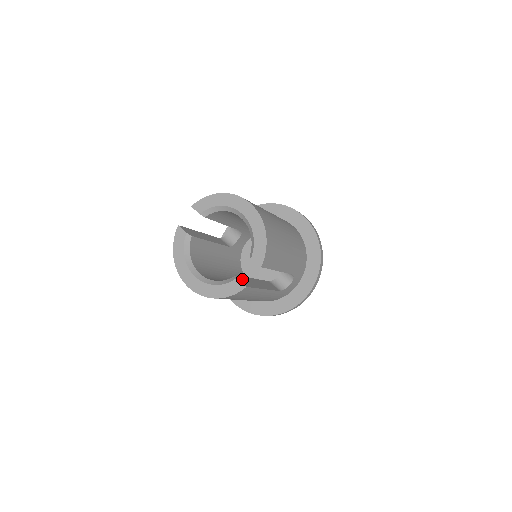
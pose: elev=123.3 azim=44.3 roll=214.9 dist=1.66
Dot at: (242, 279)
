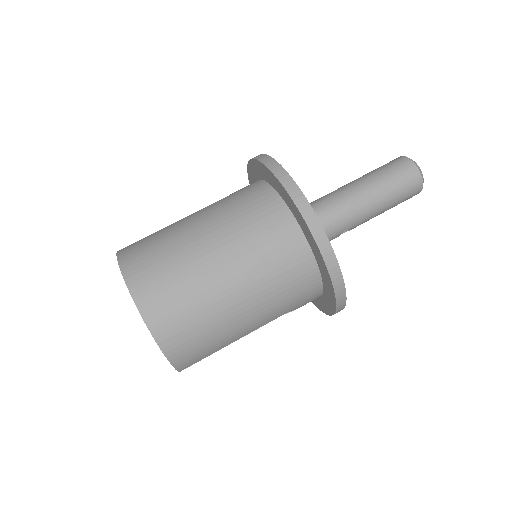
Dot at: occluded
